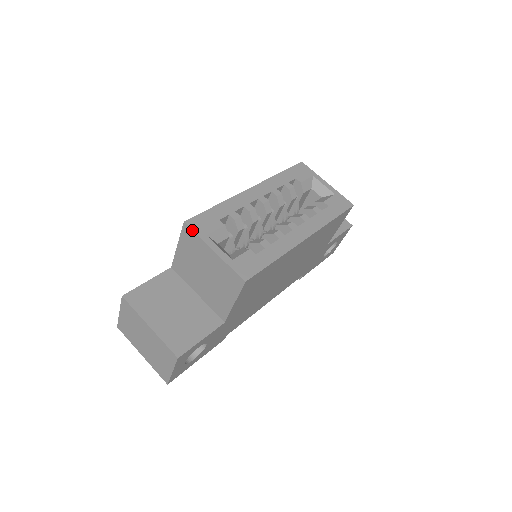
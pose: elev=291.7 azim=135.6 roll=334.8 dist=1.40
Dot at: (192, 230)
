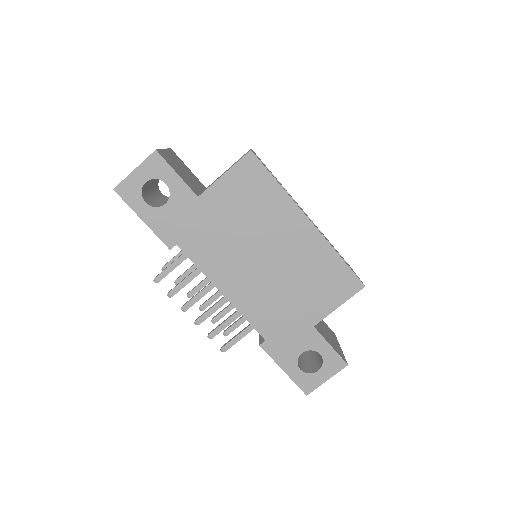
Dot at: occluded
